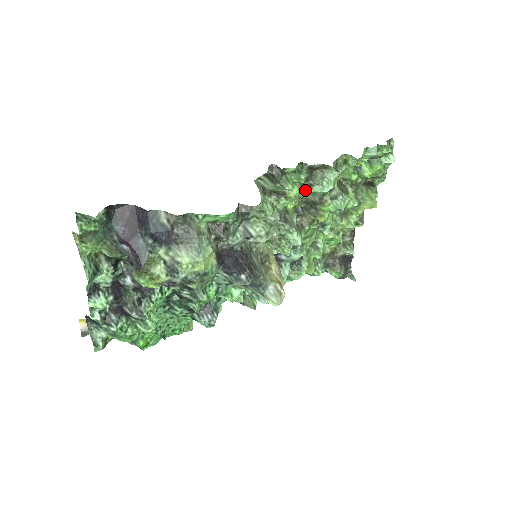
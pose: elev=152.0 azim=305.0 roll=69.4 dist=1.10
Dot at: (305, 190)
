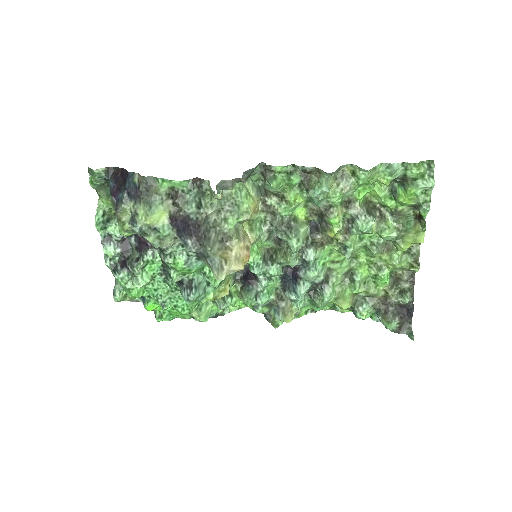
Dot at: (306, 197)
